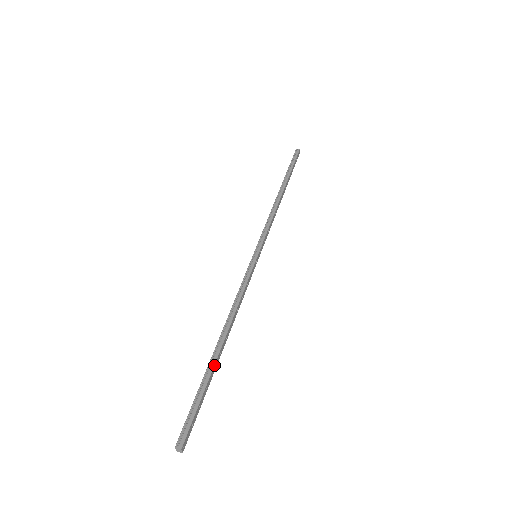
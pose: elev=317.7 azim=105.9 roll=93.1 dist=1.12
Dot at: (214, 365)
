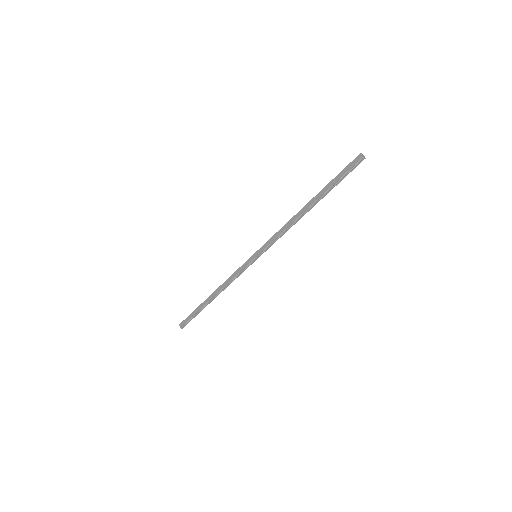
Dot at: (322, 193)
